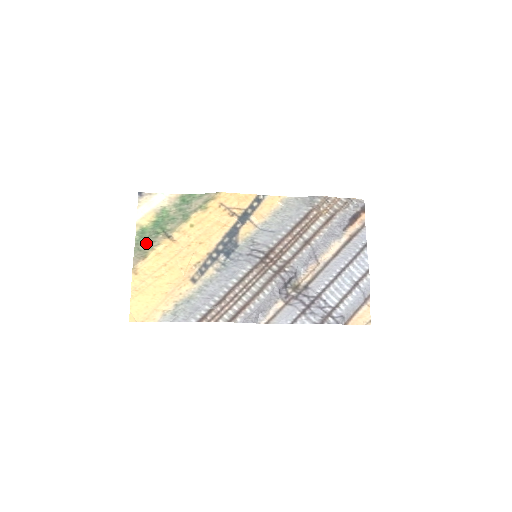
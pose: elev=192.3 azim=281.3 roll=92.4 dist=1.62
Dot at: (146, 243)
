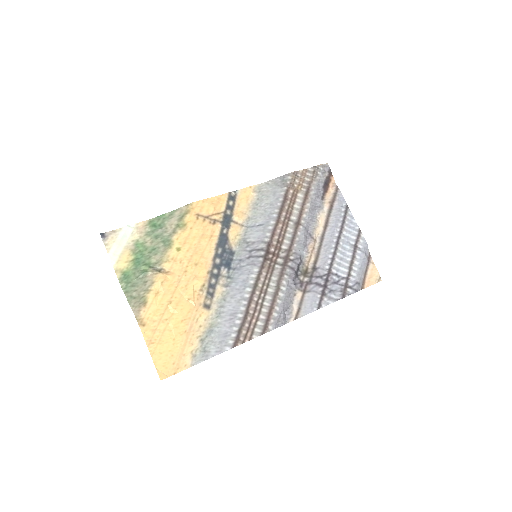
Dot at: (137, 287)
